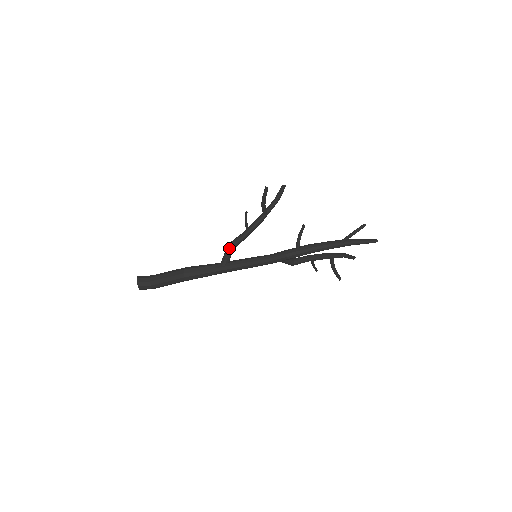
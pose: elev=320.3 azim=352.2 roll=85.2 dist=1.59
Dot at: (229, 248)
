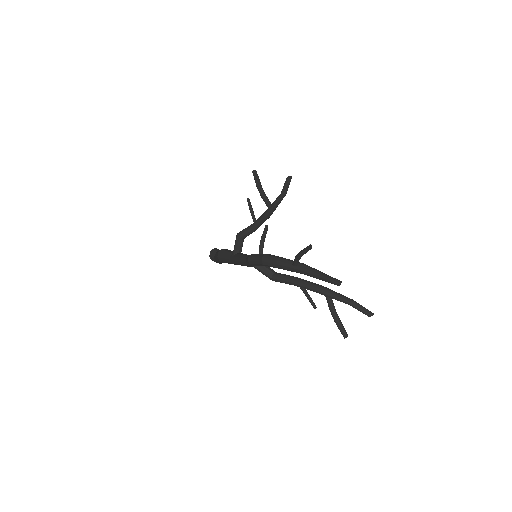
Dot at: (236, 237)
